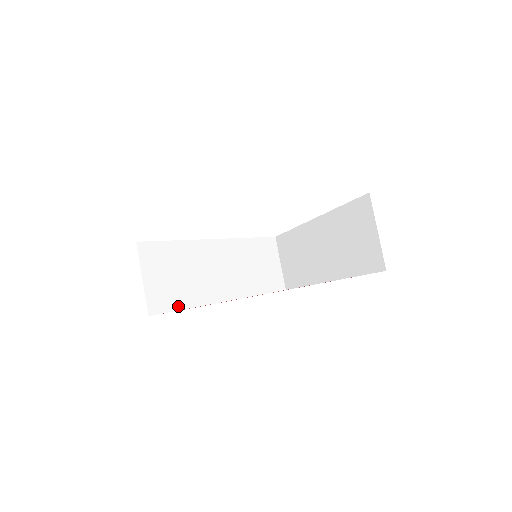
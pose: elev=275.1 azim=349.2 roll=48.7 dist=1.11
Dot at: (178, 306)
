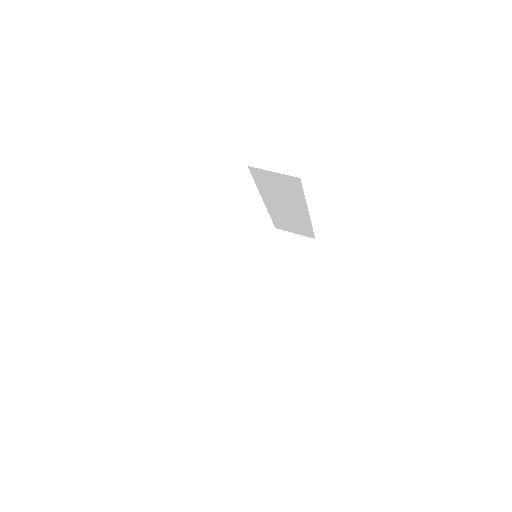
Dot at: (271, 319)
